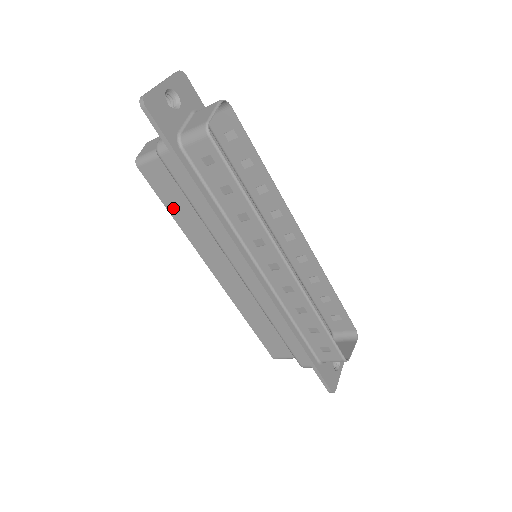
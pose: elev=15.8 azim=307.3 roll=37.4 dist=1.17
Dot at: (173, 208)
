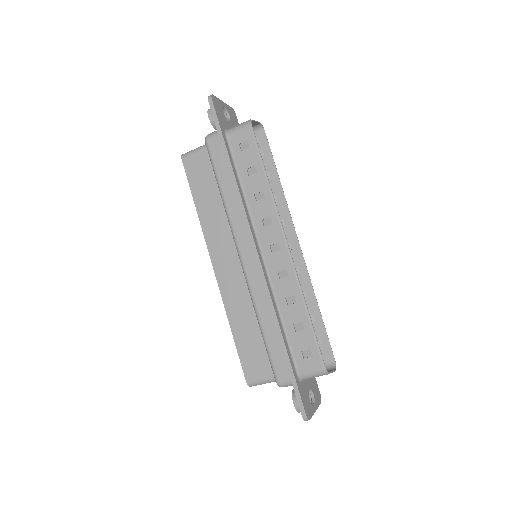
Dot at: (199, 196)
